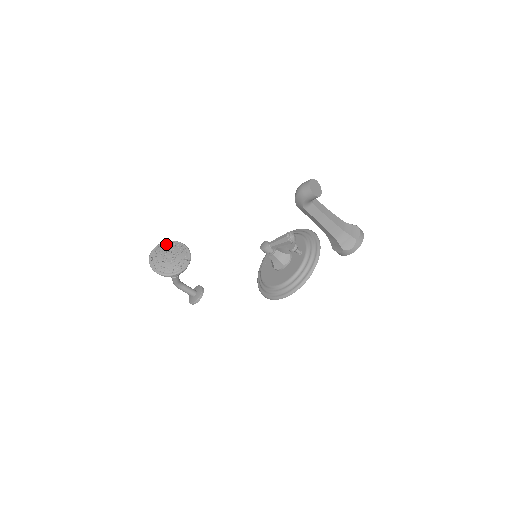
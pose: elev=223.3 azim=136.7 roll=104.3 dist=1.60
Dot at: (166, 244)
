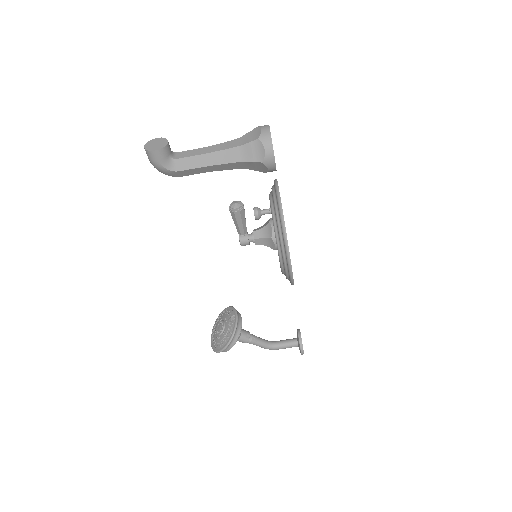
Dot at: (217, 320)
